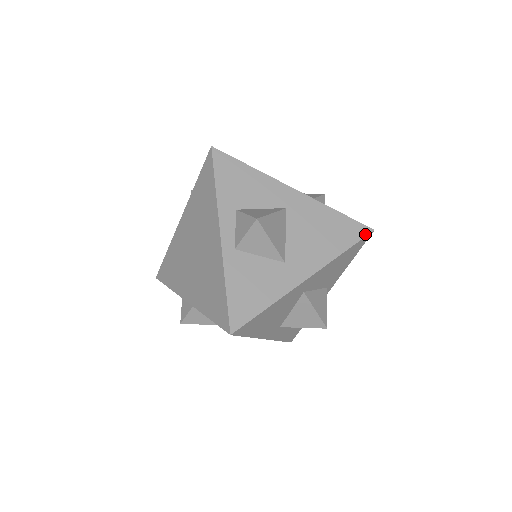
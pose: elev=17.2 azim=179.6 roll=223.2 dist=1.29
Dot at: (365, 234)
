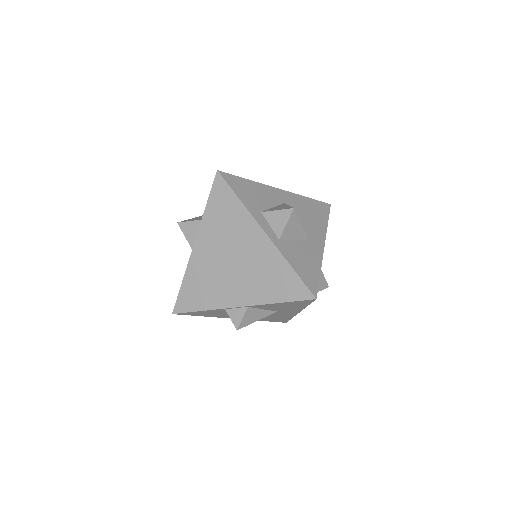
Dot at: (329, 208)
